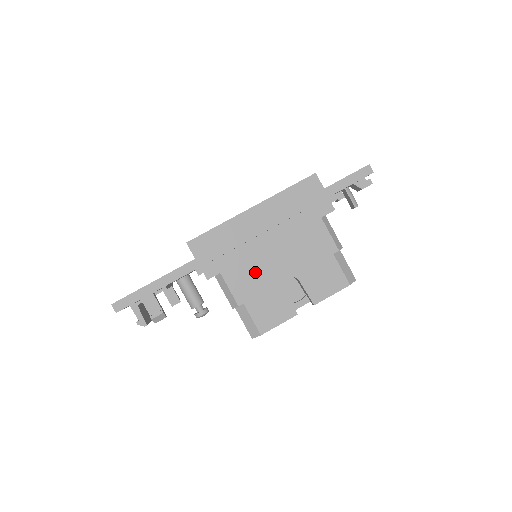
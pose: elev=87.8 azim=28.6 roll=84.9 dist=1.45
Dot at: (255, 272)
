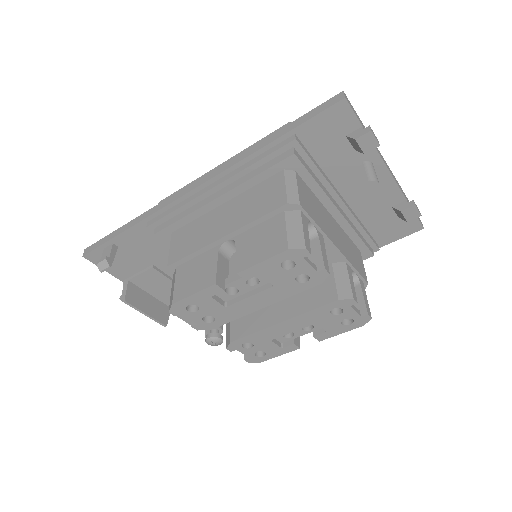
Dot at: (197, 231)
